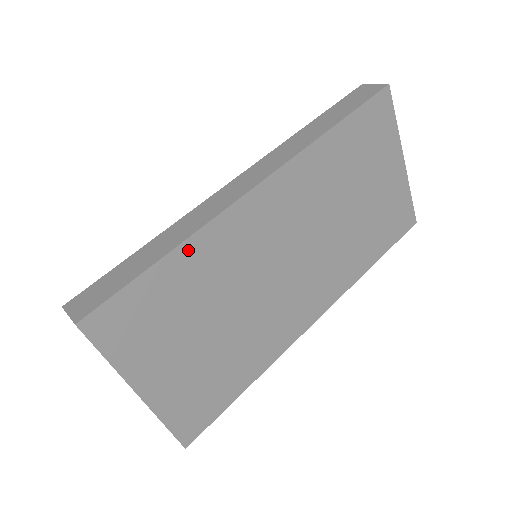
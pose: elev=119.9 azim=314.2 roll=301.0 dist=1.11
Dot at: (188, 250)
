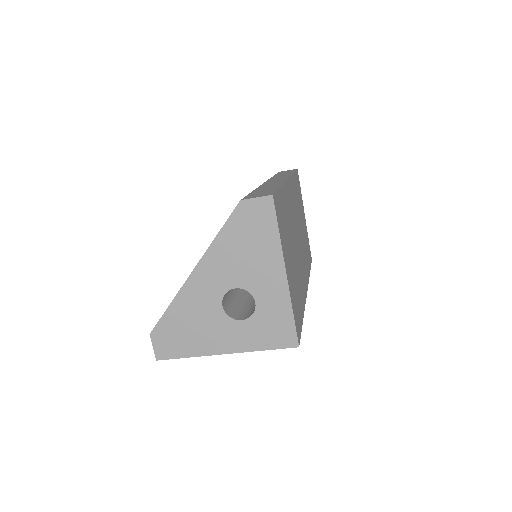
Dot at: (283, 191)
